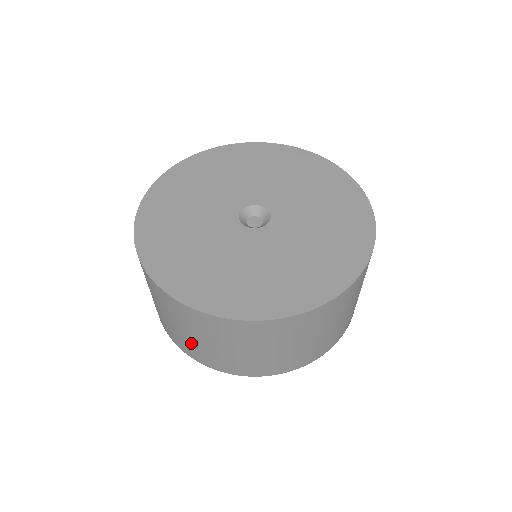
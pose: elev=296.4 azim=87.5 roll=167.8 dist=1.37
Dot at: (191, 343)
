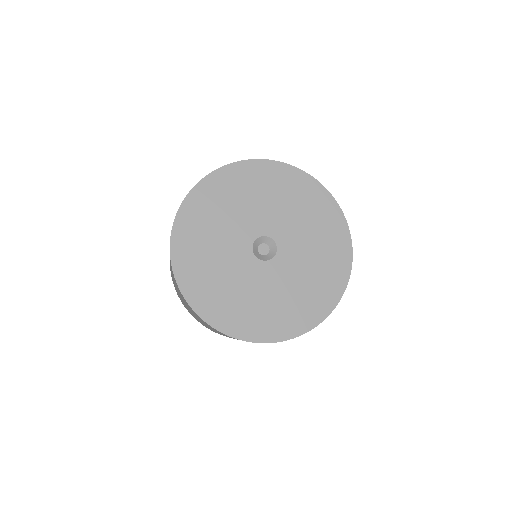
Dot at: occluded
